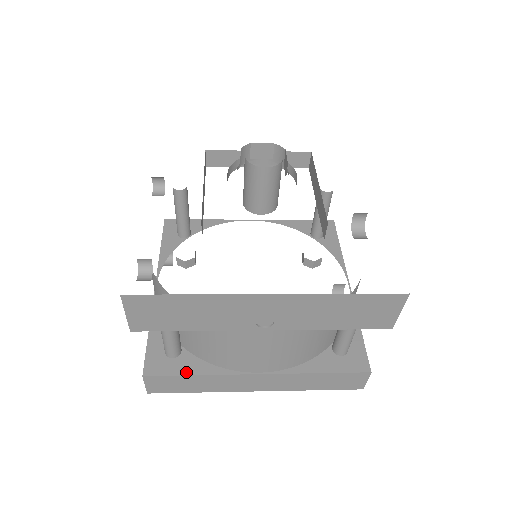
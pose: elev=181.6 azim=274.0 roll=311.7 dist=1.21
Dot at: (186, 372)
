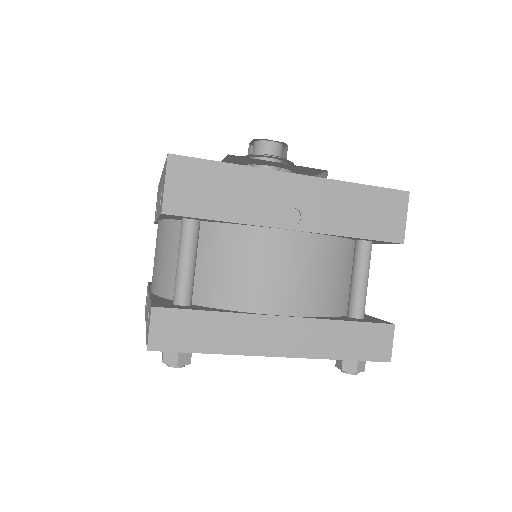
Dot at: (201, 309)
